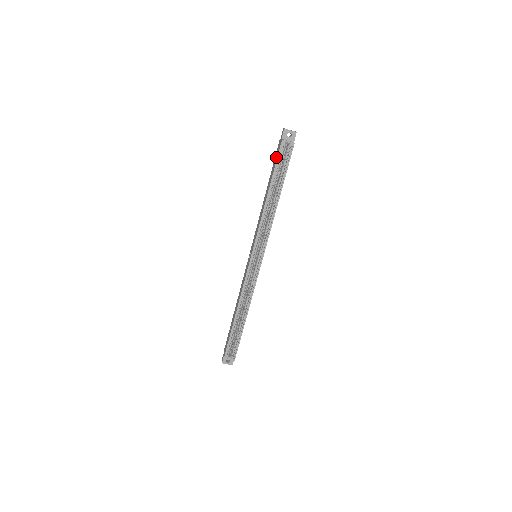
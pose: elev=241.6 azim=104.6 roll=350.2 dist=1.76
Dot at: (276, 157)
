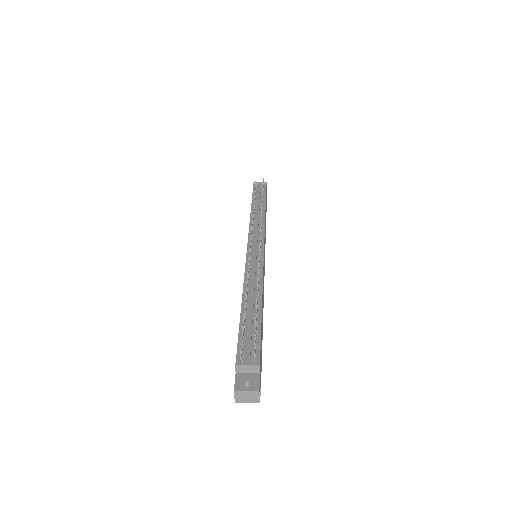
Dot at: occluded
